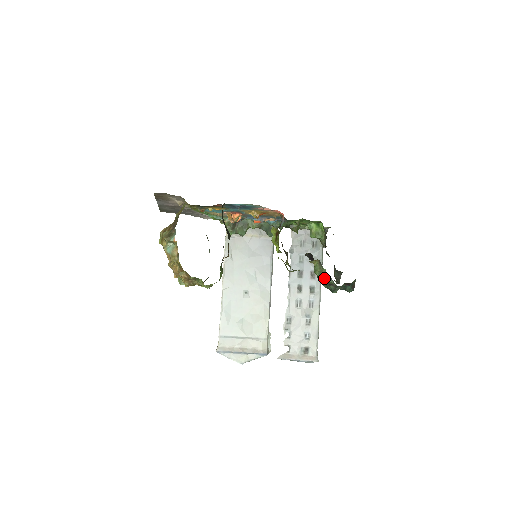
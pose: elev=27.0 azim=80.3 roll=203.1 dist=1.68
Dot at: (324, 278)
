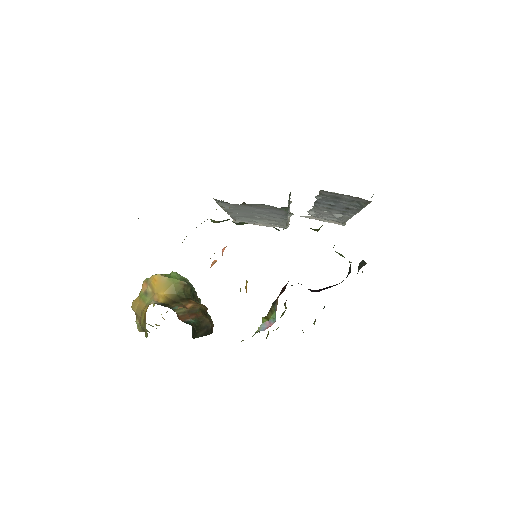
Dot at: occluded
